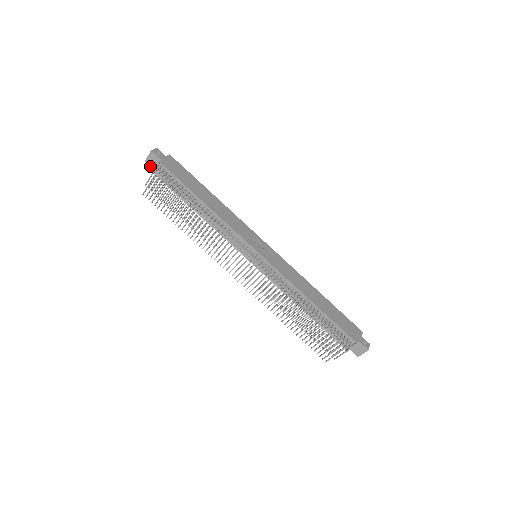
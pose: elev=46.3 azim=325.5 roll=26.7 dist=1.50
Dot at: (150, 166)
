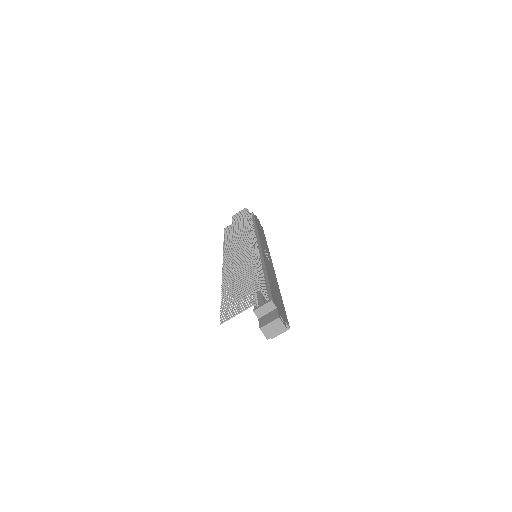
Dot at: occluded
